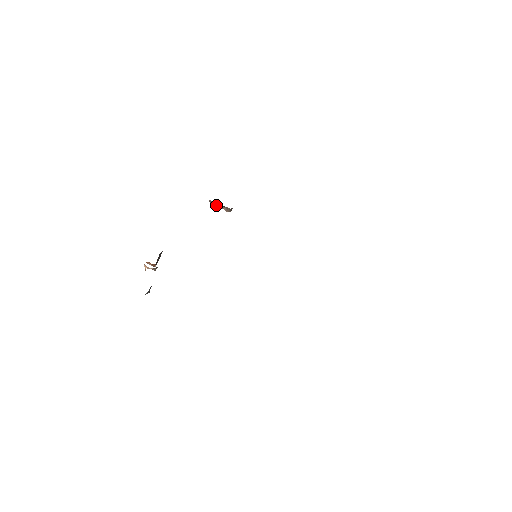
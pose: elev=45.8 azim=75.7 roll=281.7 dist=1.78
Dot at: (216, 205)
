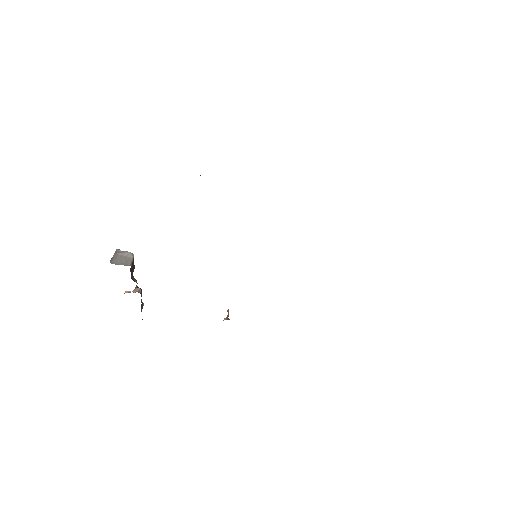
Dot at: occluded
